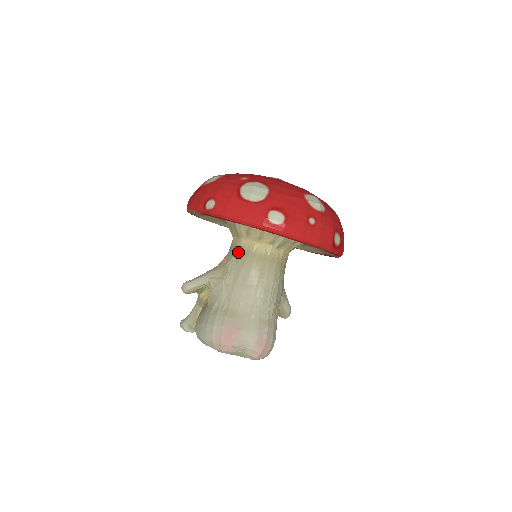
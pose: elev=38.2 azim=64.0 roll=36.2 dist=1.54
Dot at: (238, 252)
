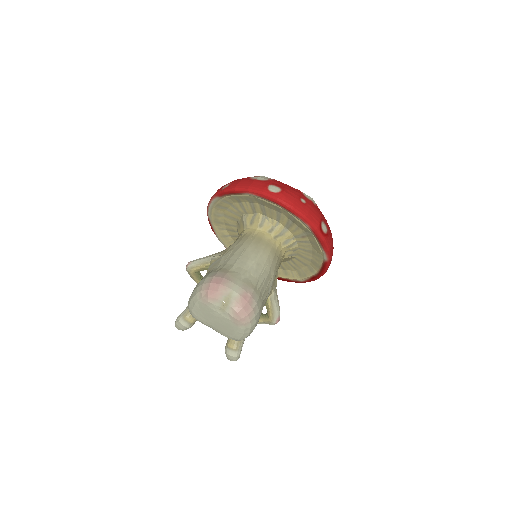
Dot at: (241, 237)
